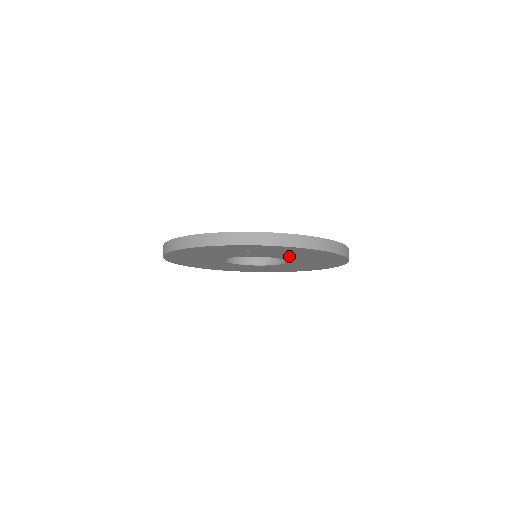
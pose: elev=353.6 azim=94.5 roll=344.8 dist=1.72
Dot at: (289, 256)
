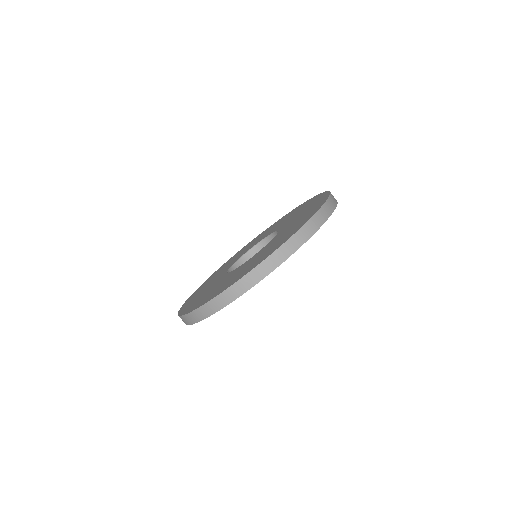
Dot at: occluded
